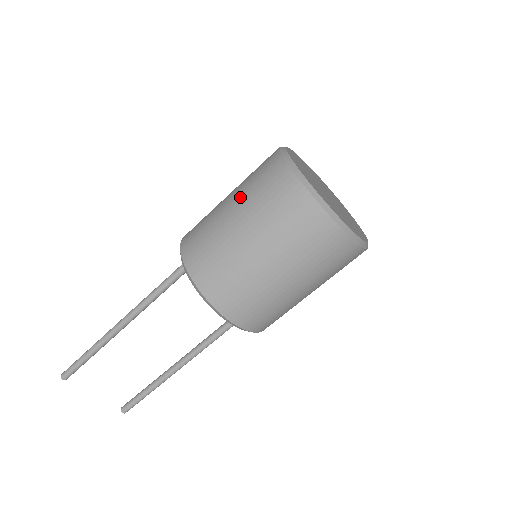
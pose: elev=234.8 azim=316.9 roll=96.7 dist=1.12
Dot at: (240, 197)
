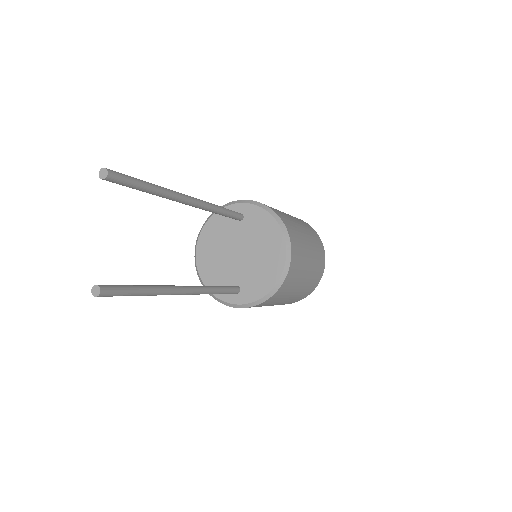
Dot at: occluded
